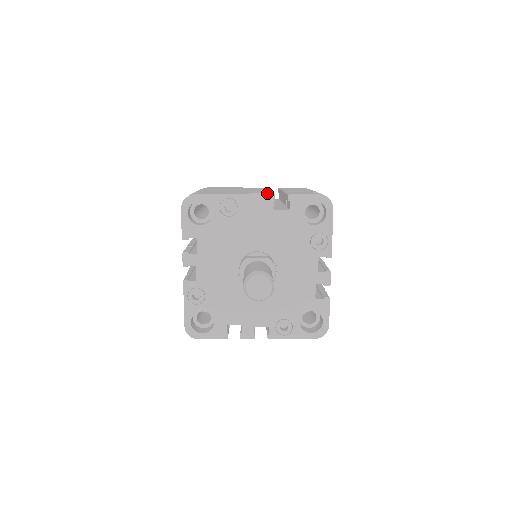
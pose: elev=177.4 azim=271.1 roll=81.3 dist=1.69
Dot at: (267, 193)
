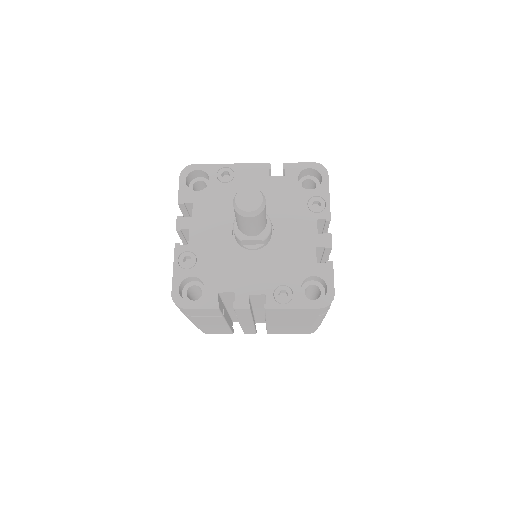
Dot at: occluded
